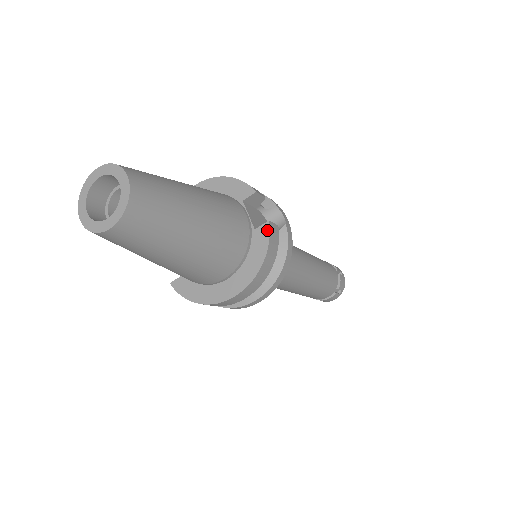
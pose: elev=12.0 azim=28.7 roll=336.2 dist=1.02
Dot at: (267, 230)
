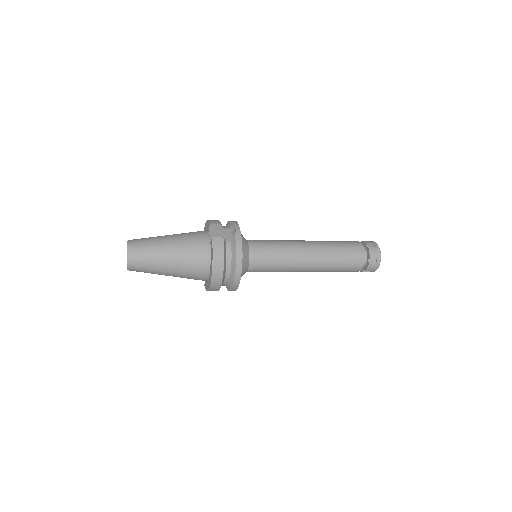
Dot at: (212, 242)
